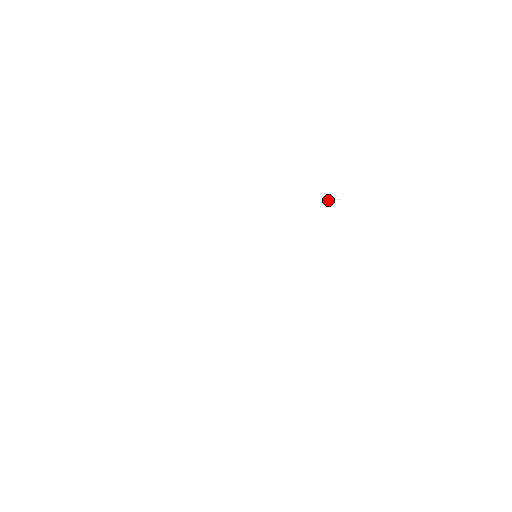
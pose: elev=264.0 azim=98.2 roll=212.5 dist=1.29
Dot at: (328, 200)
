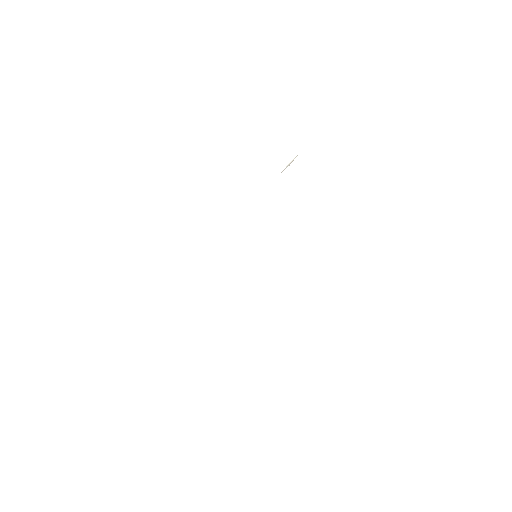
Dot at: occluded
